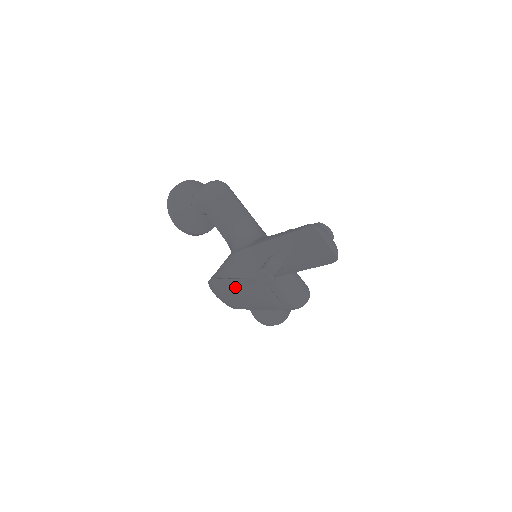
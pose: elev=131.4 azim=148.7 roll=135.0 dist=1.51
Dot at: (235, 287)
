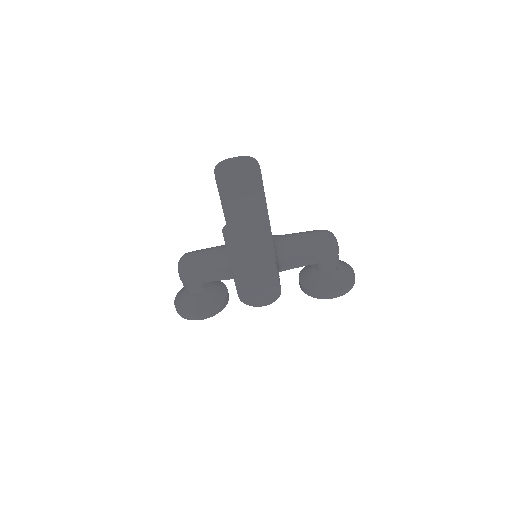
Dot at: (239, 266)
